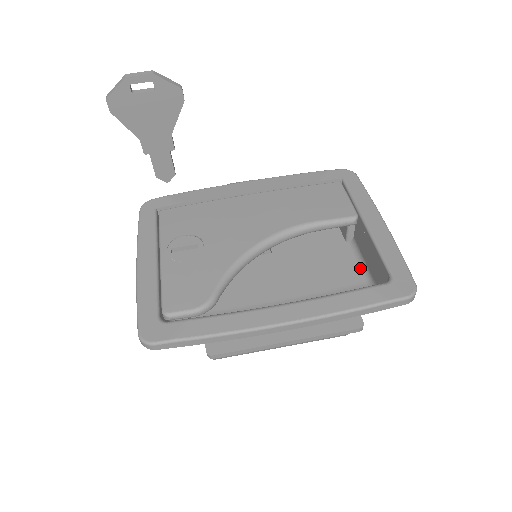
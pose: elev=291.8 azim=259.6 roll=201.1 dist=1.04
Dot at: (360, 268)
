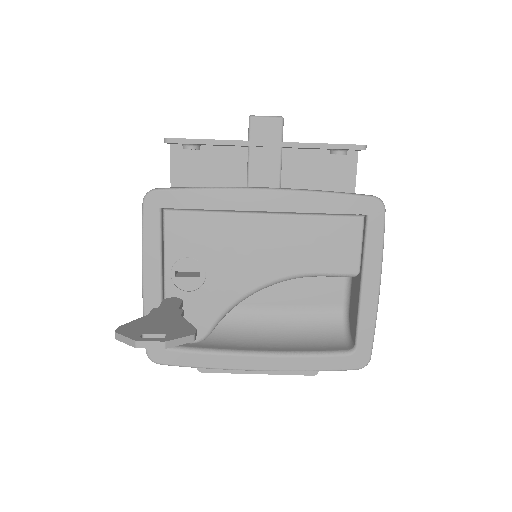
Dot at: (345, 290)
